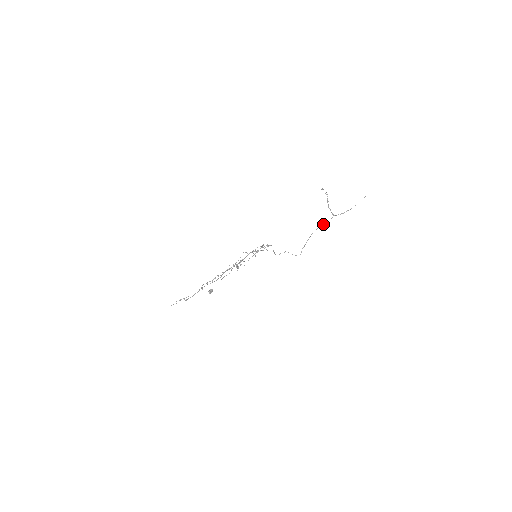
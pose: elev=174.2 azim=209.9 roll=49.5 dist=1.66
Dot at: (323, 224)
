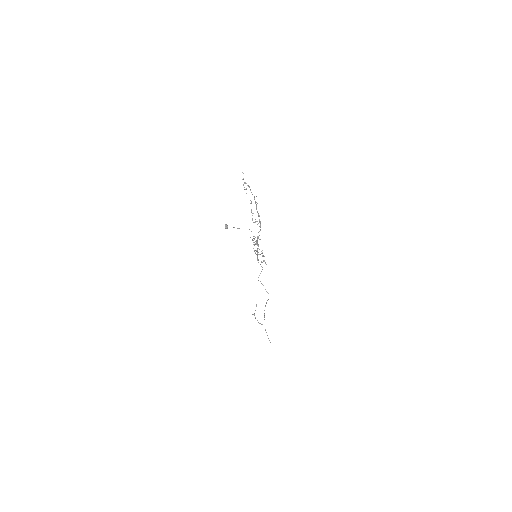
Dot at: (264, 315)
